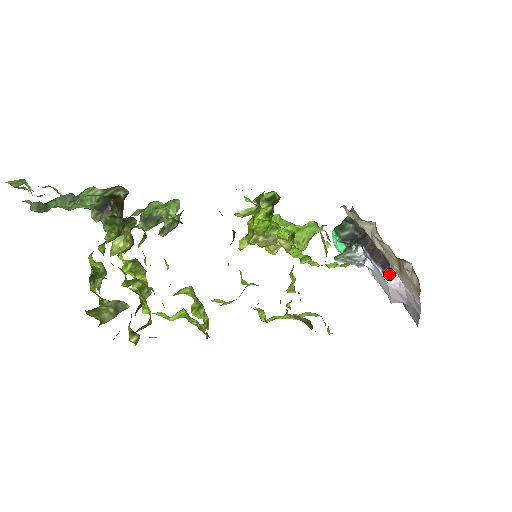
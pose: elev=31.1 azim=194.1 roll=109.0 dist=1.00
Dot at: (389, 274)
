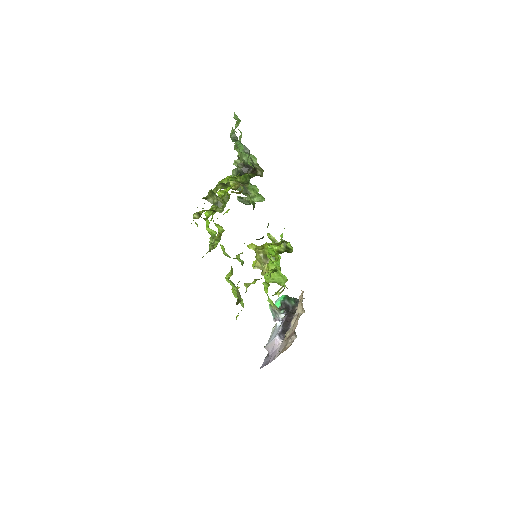
Dot at: (281, 336)
